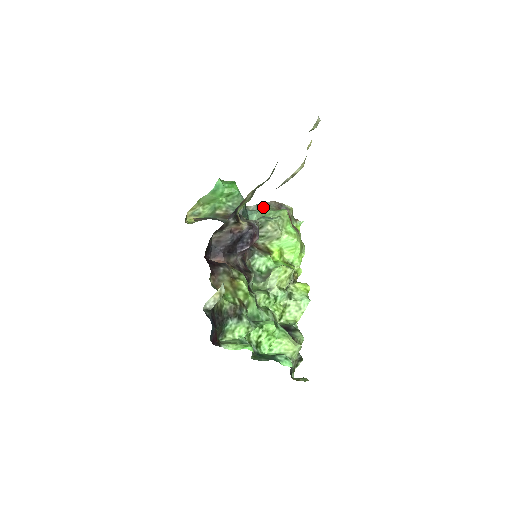
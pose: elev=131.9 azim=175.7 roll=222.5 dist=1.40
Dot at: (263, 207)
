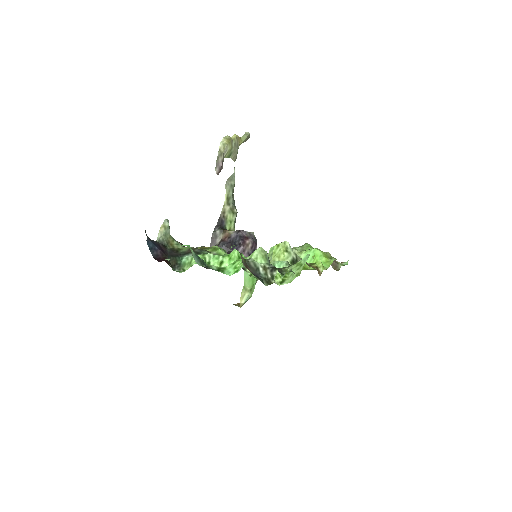
Dot at: occluded
